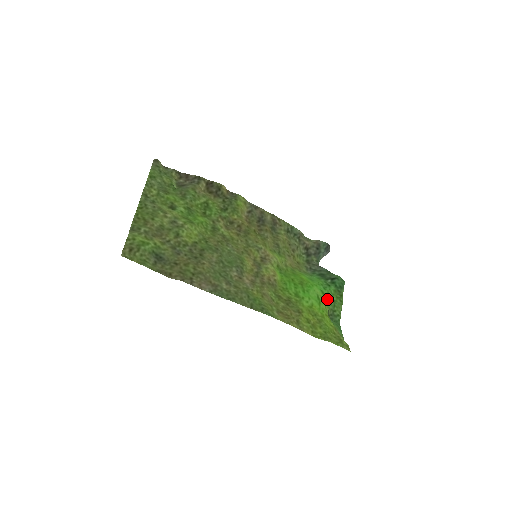
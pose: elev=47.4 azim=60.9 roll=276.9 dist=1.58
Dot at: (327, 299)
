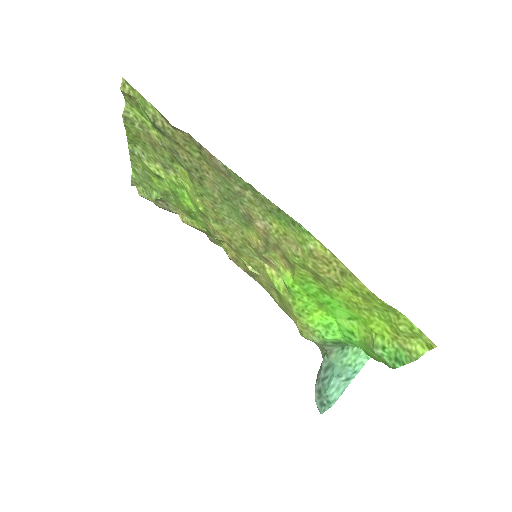
Dot at: (360, 339)
